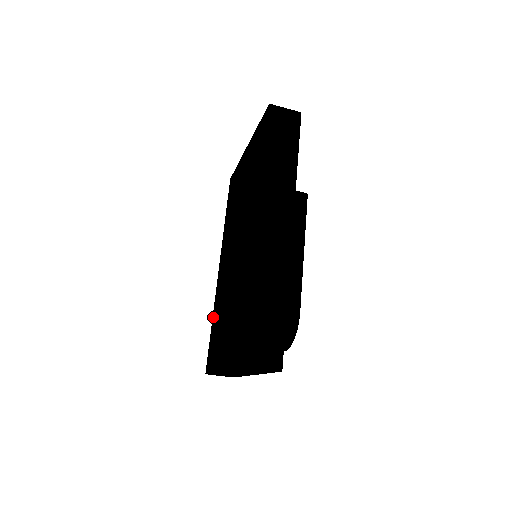
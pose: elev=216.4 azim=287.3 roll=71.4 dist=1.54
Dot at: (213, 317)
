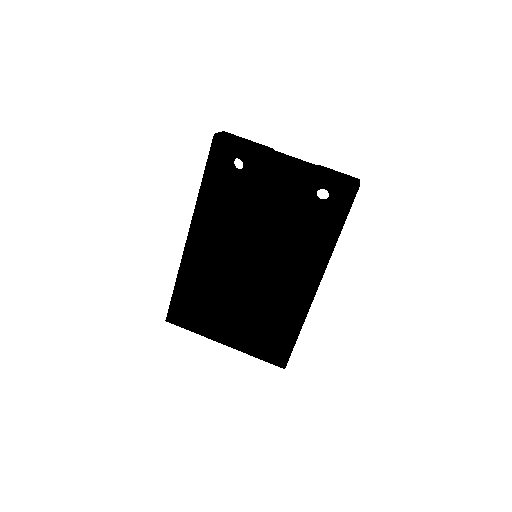
Dot at: (181, 281)
